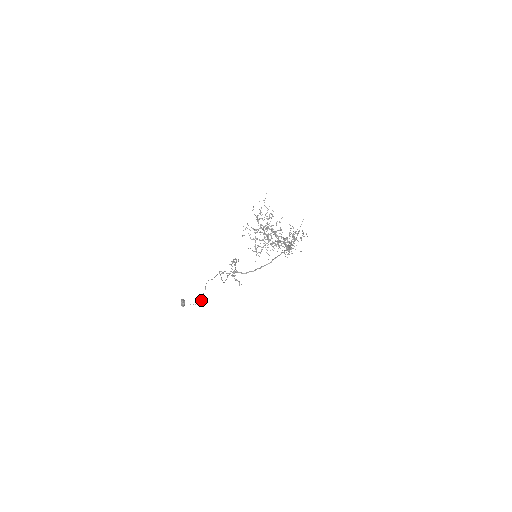
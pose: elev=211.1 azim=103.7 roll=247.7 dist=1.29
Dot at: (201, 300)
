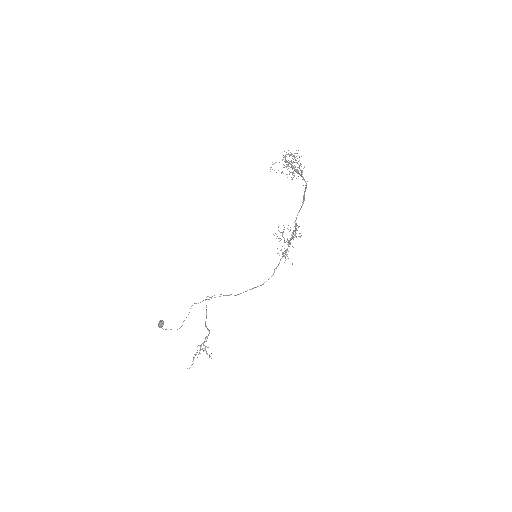
Dot at: (182, 325)
